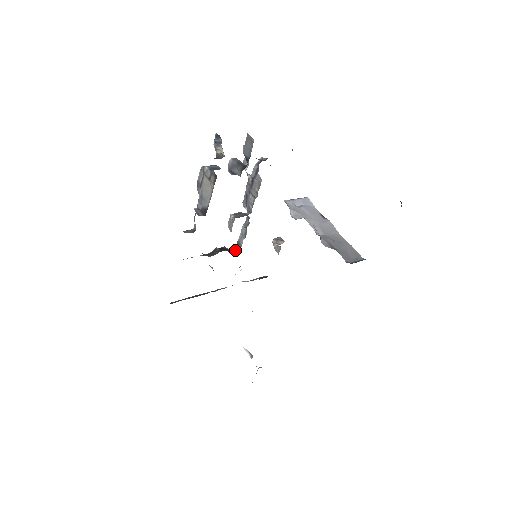
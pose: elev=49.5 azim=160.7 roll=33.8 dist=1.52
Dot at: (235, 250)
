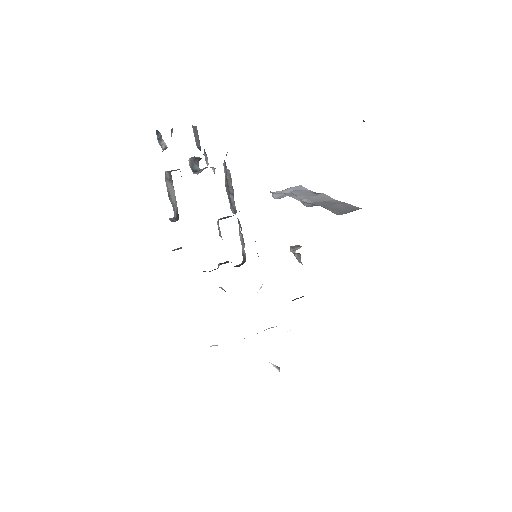
Dot at: (242, 264)
